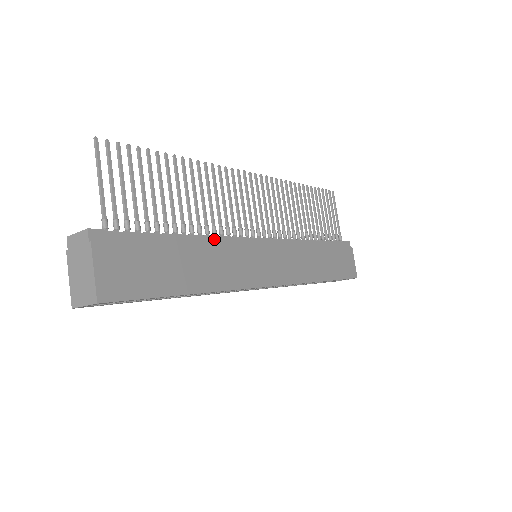
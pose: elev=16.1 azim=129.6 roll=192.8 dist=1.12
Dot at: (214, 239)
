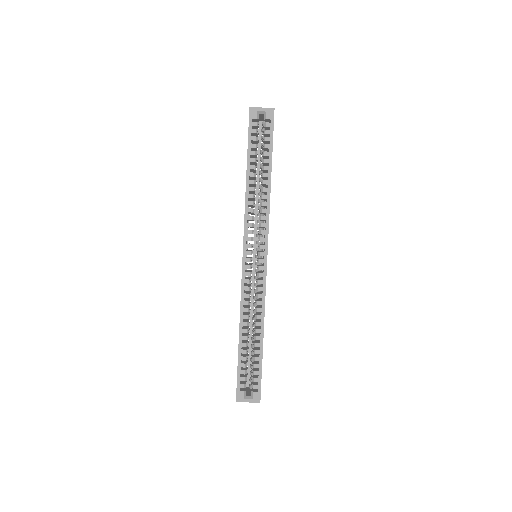
Dot at: occluded
